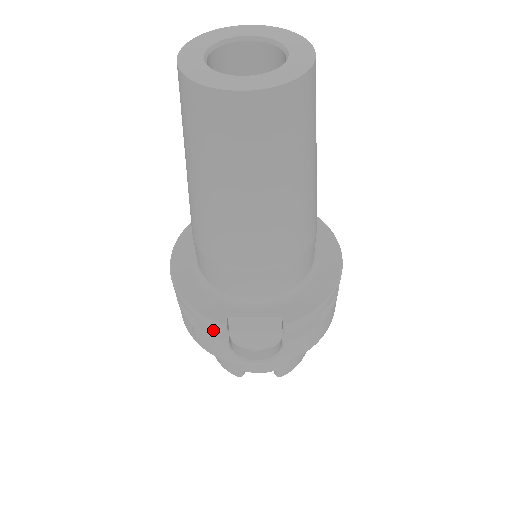
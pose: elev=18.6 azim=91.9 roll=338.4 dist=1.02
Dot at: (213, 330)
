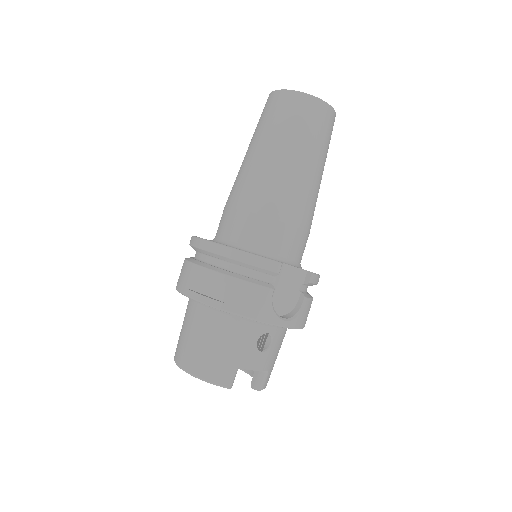
Dot at: (259, 281)
